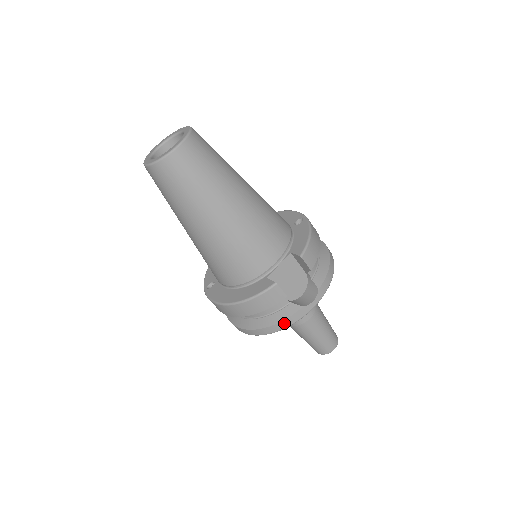
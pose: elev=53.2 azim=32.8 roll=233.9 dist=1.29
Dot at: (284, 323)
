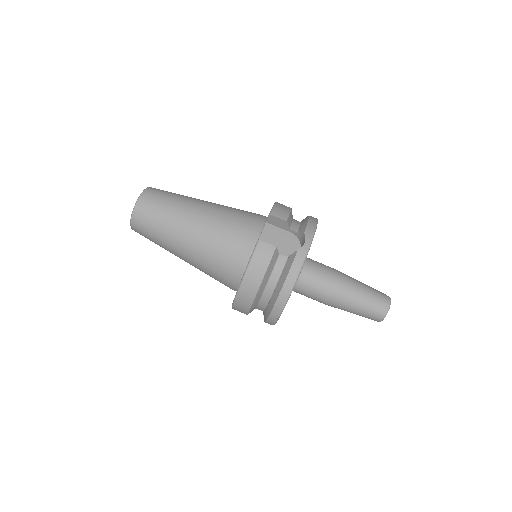
Dot at: (292, 274)
